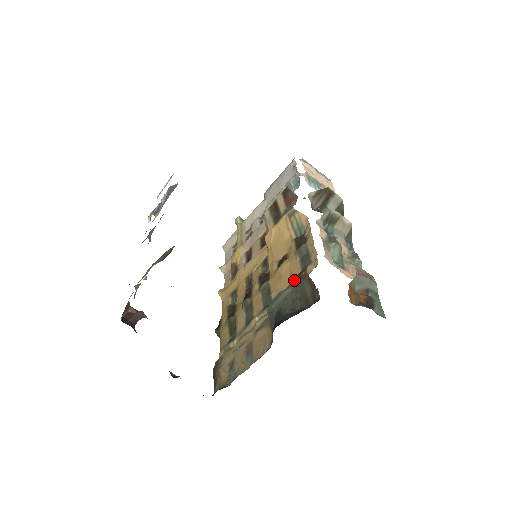
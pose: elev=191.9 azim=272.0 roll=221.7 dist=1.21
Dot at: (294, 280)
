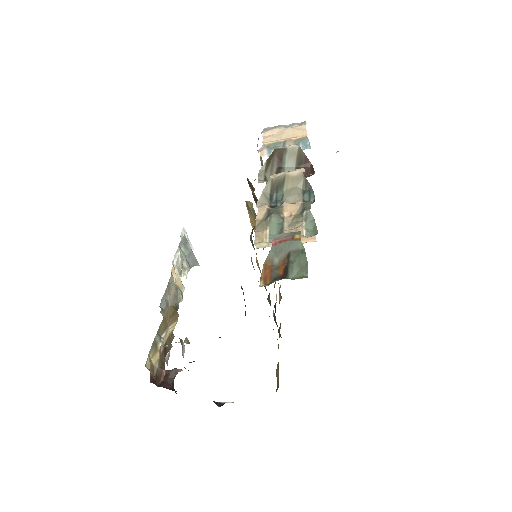
Dot at: occluded
